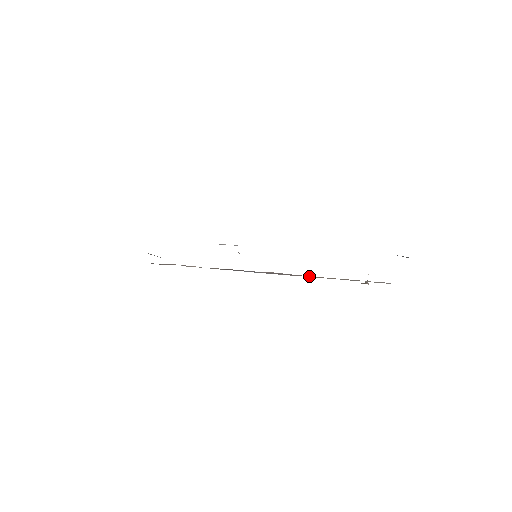
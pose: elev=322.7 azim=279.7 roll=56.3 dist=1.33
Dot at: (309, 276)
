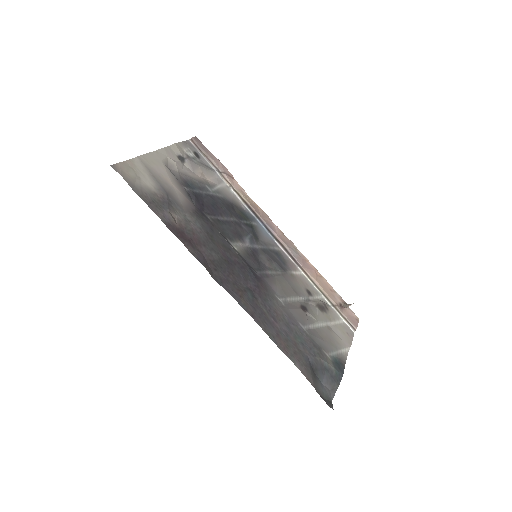
Dot at: (305, 272)
